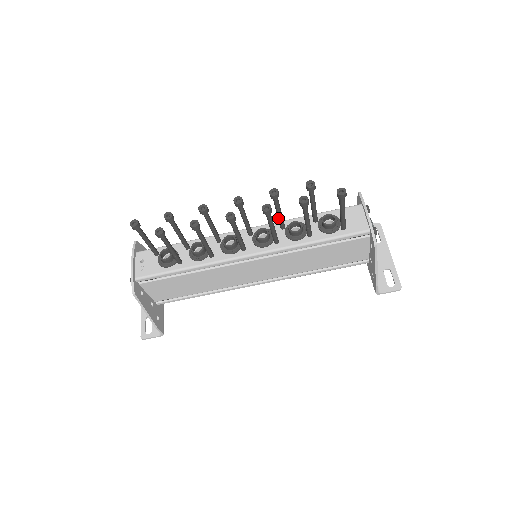
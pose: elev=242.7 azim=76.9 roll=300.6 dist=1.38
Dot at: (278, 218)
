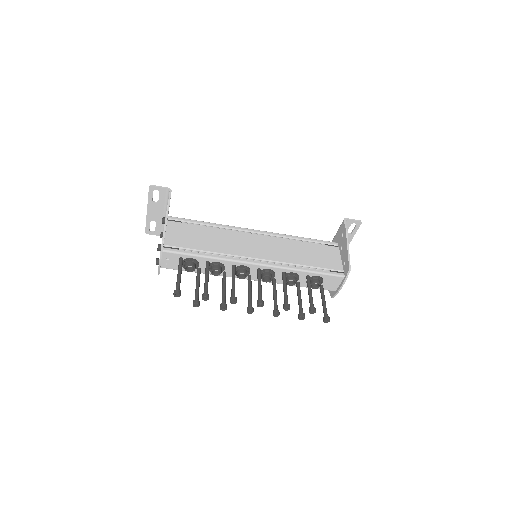
Dot at: (283, 284)
